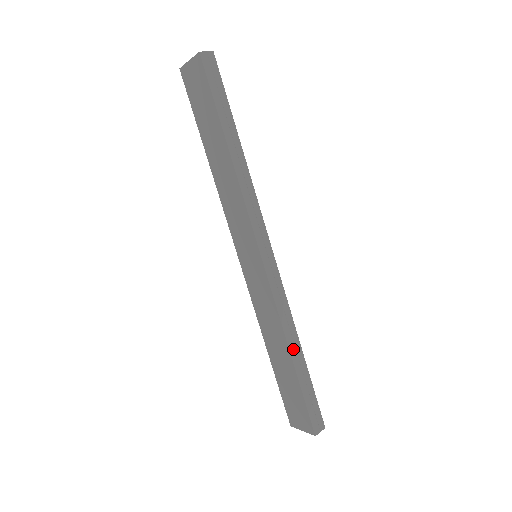
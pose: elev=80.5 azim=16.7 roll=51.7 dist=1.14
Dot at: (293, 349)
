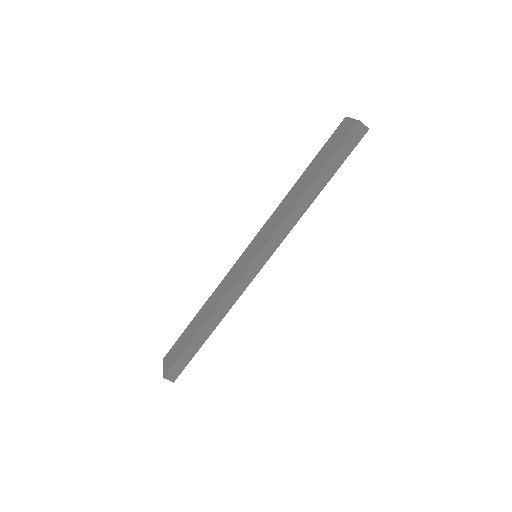
Dot at: (210, 323)
